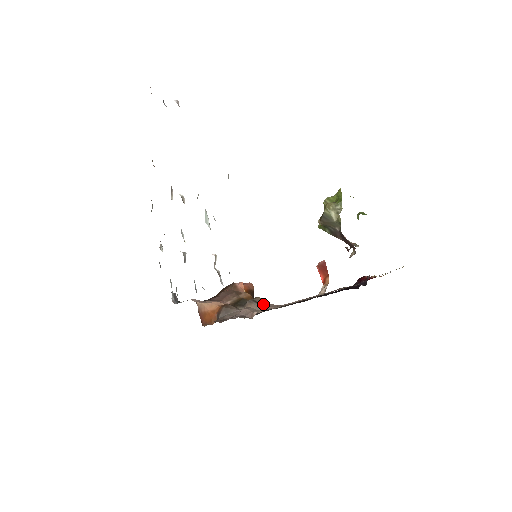
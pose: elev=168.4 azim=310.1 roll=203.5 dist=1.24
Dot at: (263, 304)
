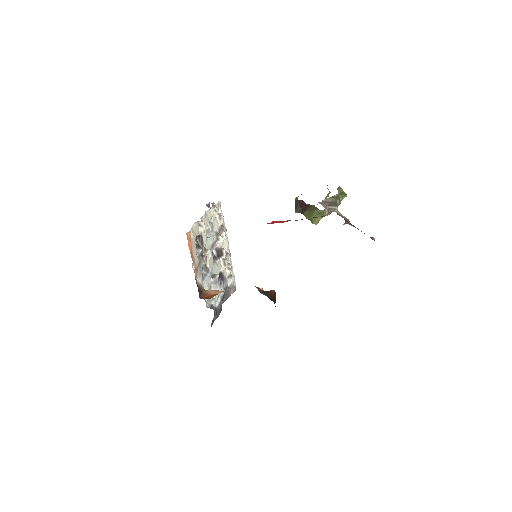
Dot at: occluded
